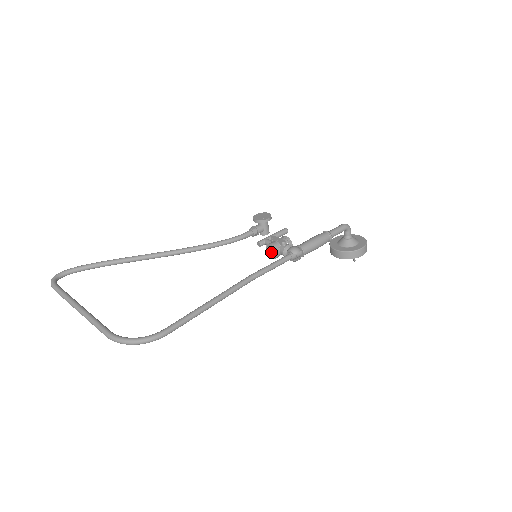
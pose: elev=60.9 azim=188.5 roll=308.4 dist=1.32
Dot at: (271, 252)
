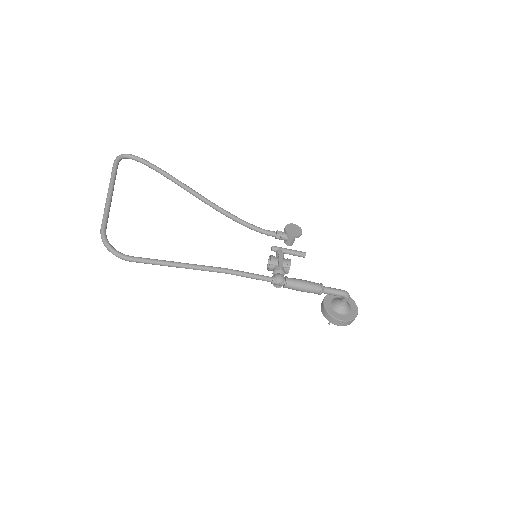
Dot at: occluded
